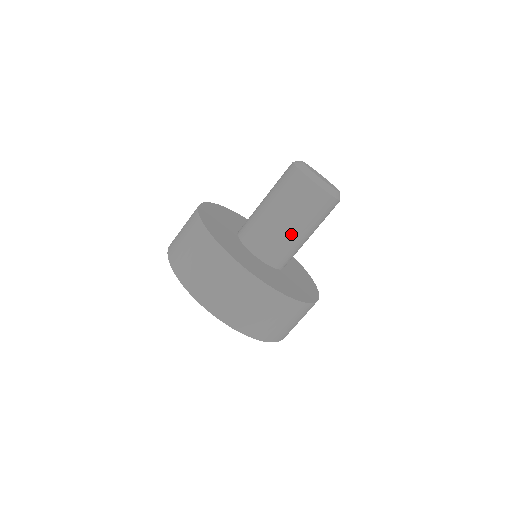
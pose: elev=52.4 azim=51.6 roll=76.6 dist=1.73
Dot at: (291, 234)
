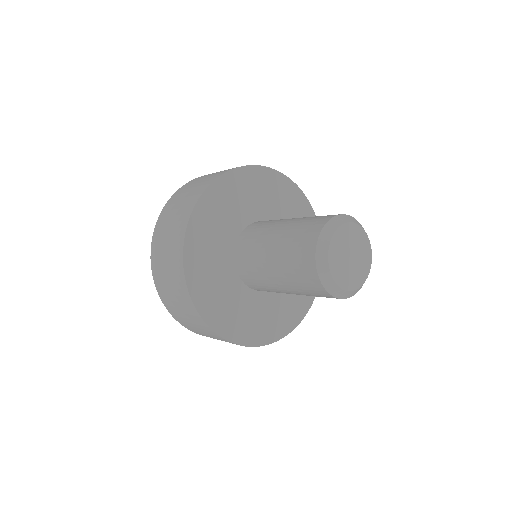
Dot at: occluded
